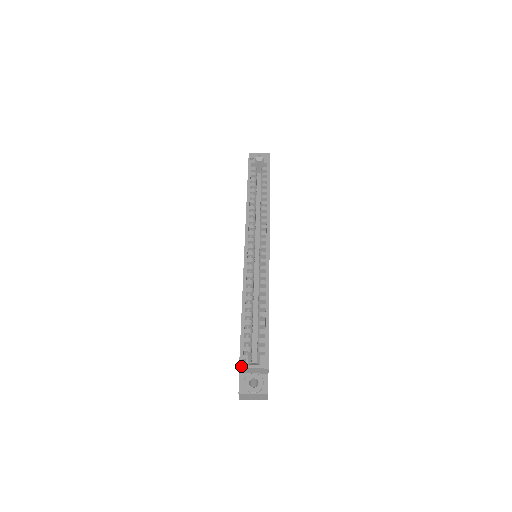
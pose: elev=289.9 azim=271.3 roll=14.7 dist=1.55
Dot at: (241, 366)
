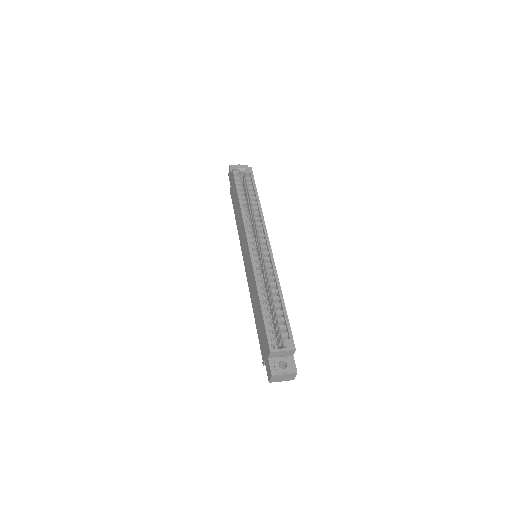
Dot at: (272, 351)
